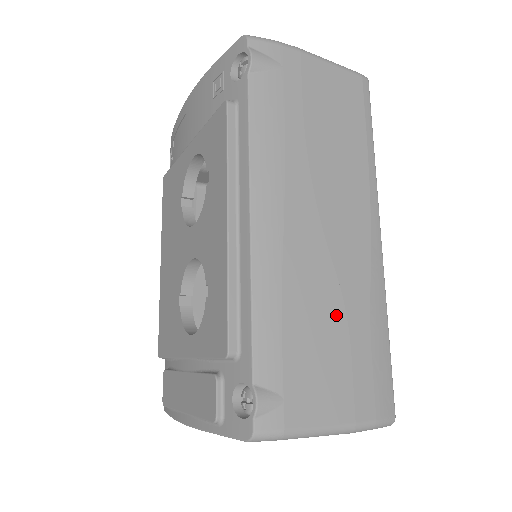
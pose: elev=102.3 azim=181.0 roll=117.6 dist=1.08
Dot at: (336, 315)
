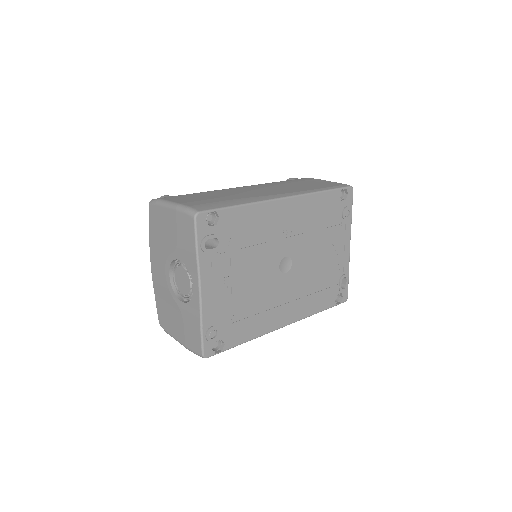
Dot at: (224, 195)
